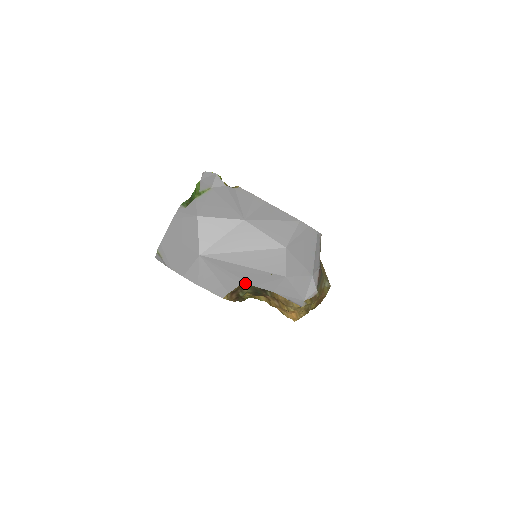
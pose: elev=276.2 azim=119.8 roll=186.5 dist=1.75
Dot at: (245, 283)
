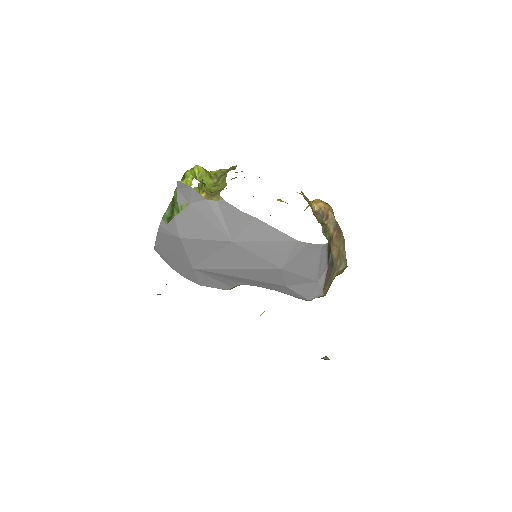
Dot at: (246, 284)
